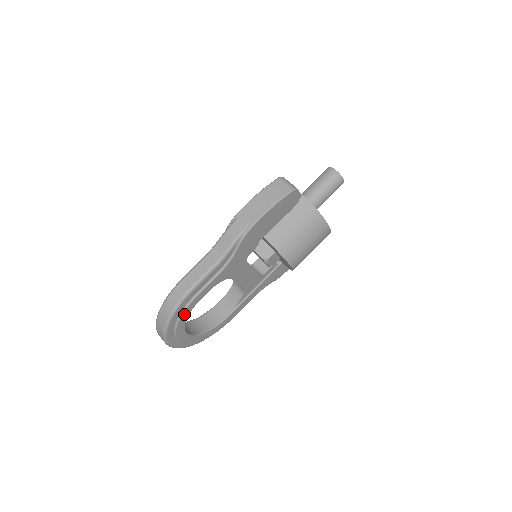
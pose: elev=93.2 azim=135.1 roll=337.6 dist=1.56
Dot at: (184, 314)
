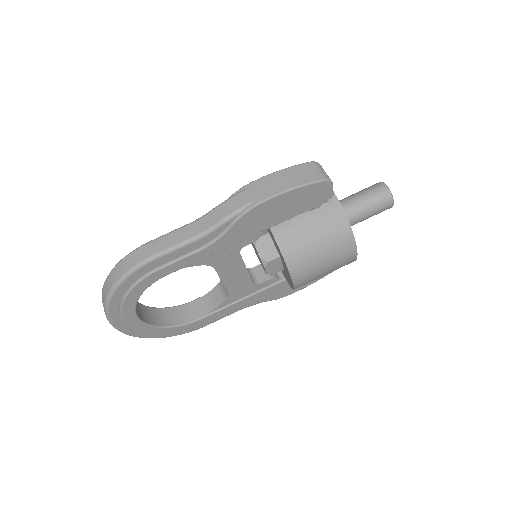
Dot at: (138, 286)
